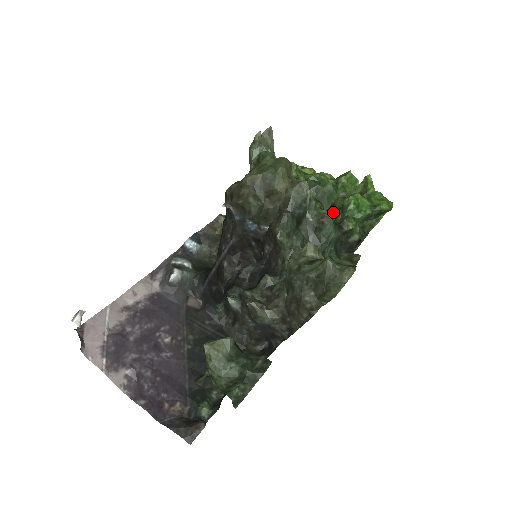
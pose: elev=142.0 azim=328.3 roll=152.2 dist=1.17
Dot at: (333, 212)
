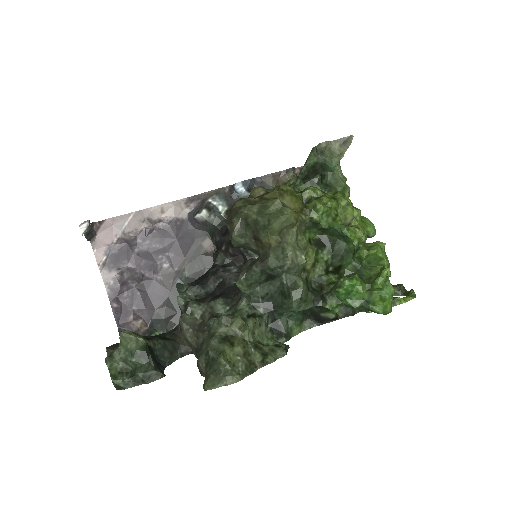
Dot at: (332, 275)
